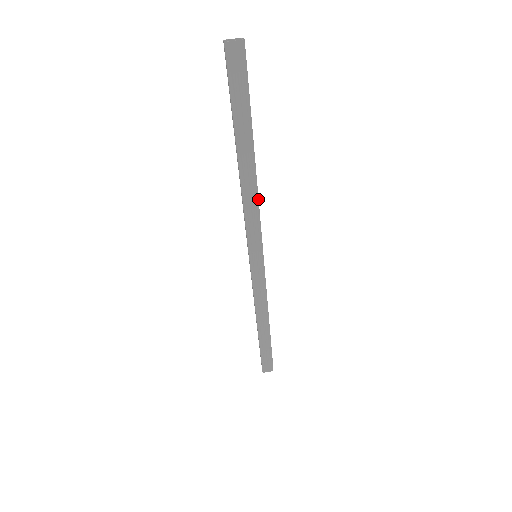
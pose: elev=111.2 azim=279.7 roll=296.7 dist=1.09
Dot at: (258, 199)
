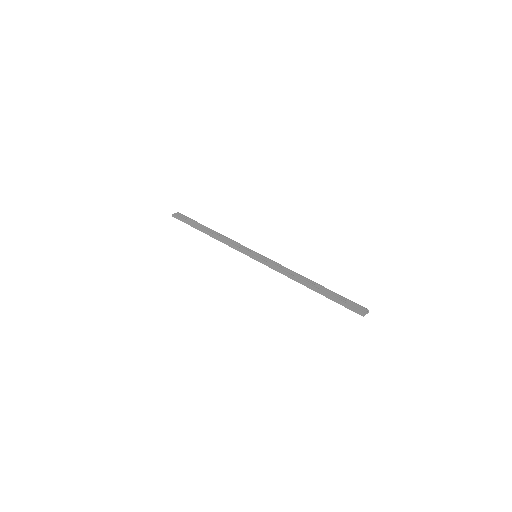
Dot at: (229, 238)
